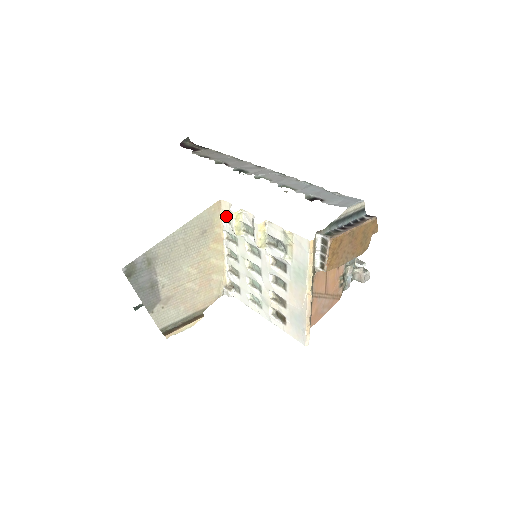
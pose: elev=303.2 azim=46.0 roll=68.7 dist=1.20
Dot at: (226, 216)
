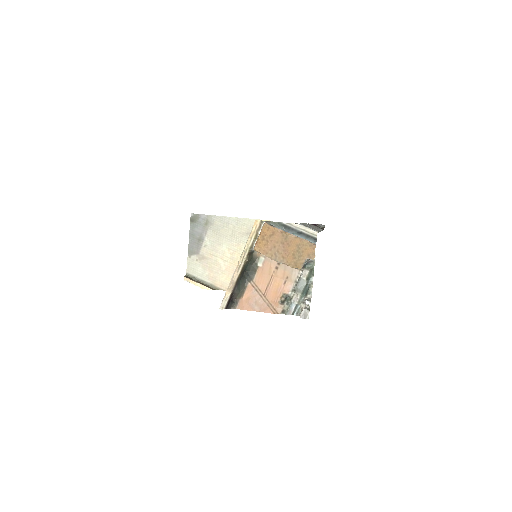
Dot at: occluded
